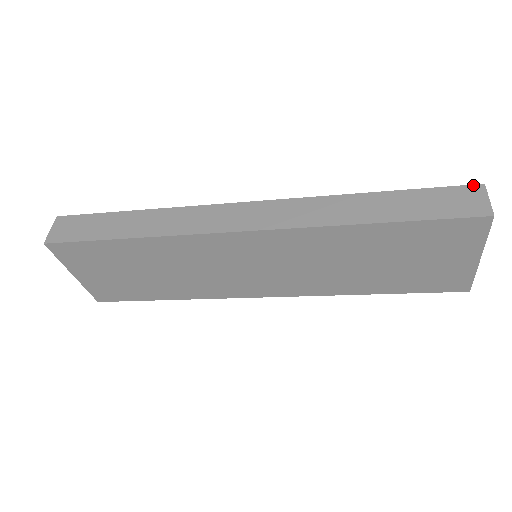
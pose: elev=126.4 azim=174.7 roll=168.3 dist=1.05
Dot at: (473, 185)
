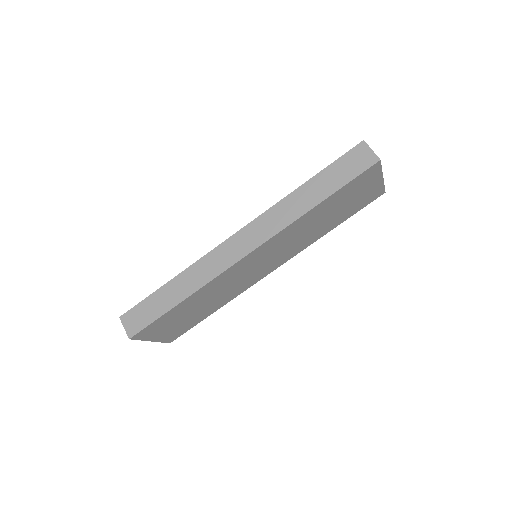
Dot at: (358, 145)
